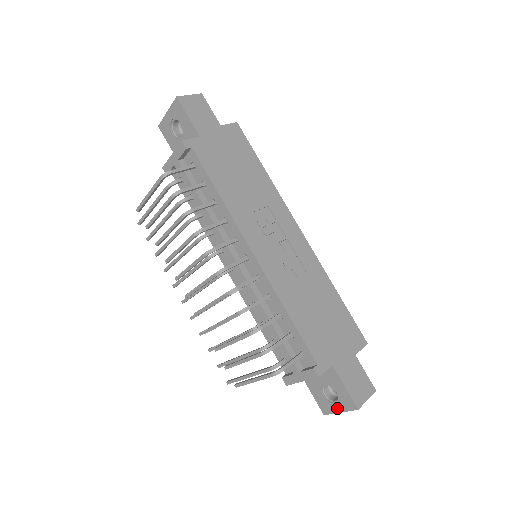
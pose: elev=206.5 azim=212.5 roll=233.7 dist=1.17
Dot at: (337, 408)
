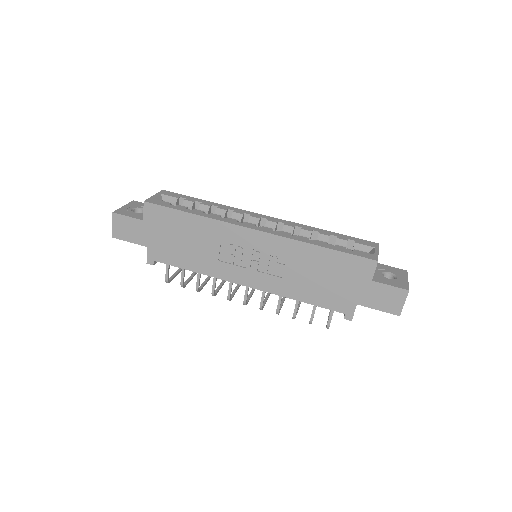
Dot at: occluded
